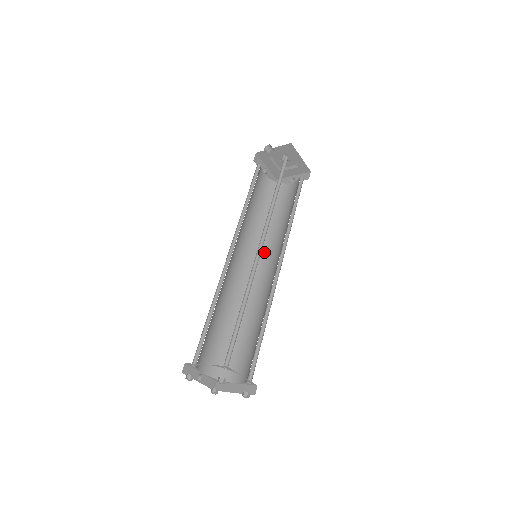
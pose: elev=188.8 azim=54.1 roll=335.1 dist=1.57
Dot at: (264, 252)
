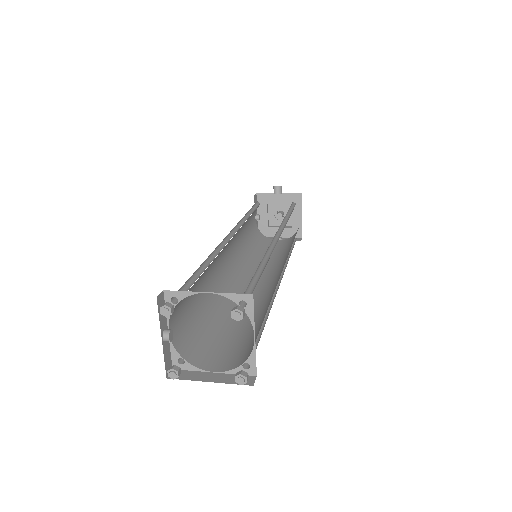
Dot at: (251, 272)
